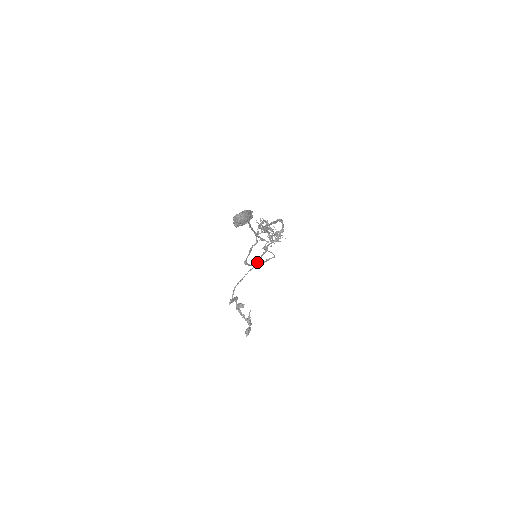
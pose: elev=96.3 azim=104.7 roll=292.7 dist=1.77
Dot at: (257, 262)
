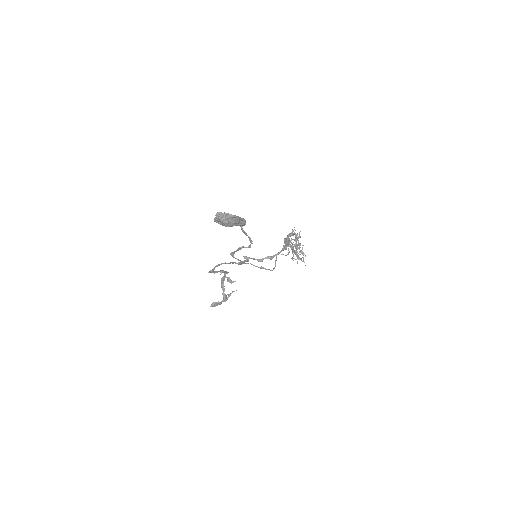
Dot at: (240, 262)
